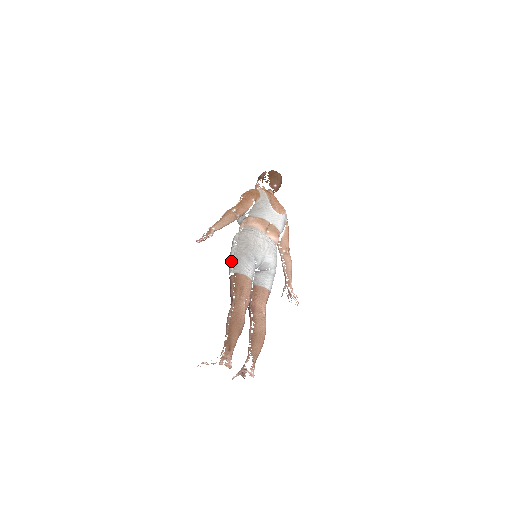
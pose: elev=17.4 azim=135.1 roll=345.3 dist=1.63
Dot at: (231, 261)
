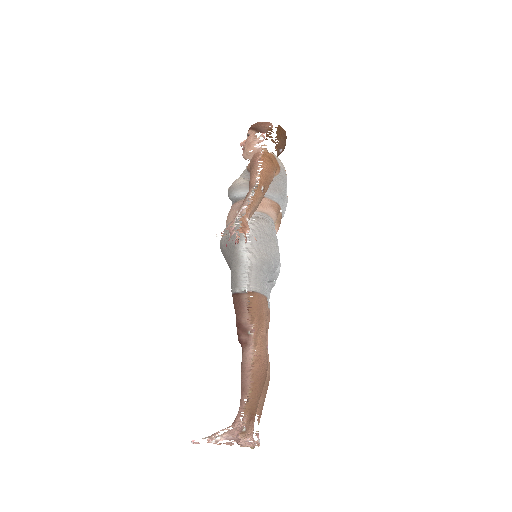
Dot at: (244, 268)
